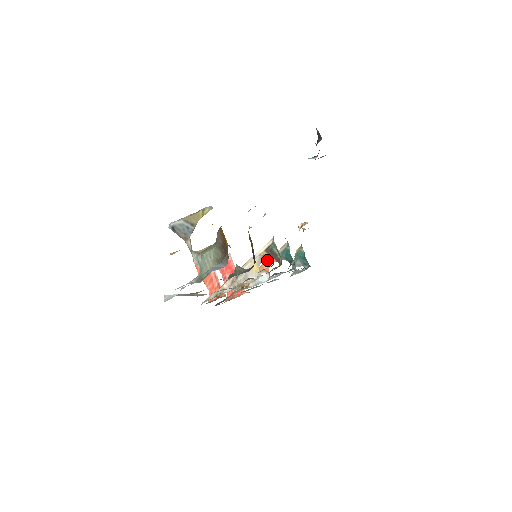
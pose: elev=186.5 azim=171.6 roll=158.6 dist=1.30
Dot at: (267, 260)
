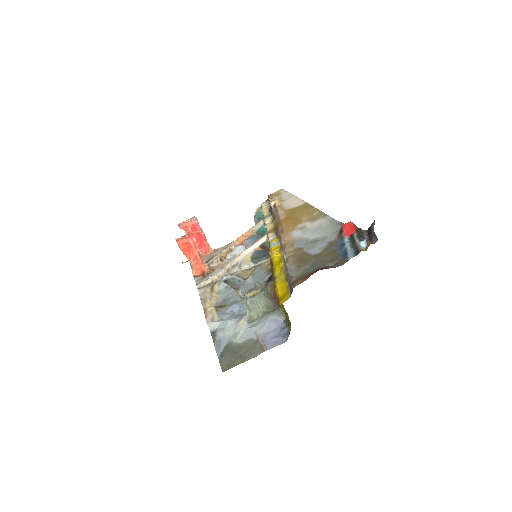
Dot at: (243, 235)
